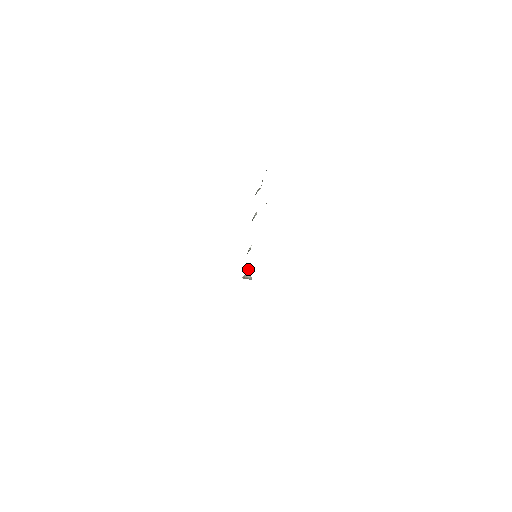
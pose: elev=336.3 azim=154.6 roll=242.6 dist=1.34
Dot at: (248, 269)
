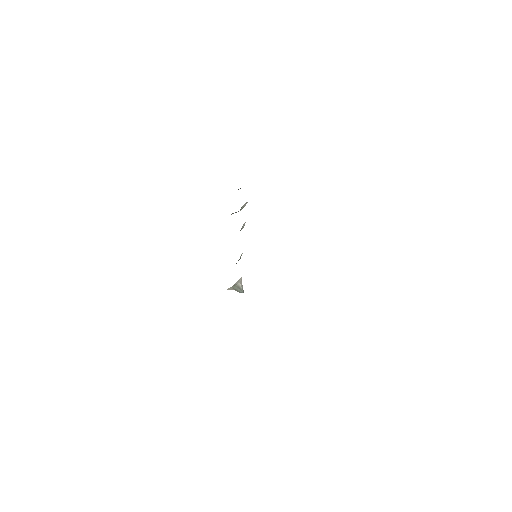
Dot at: occluded
